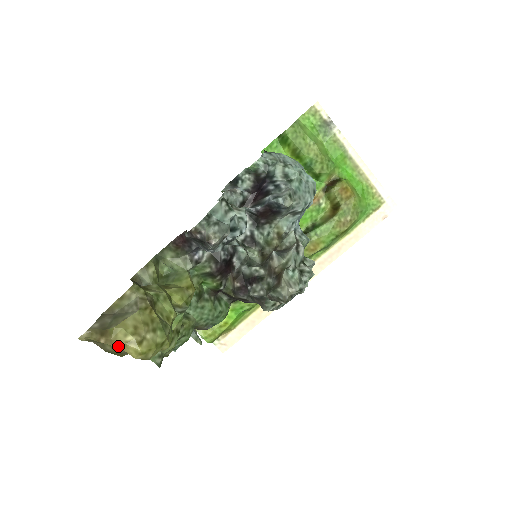
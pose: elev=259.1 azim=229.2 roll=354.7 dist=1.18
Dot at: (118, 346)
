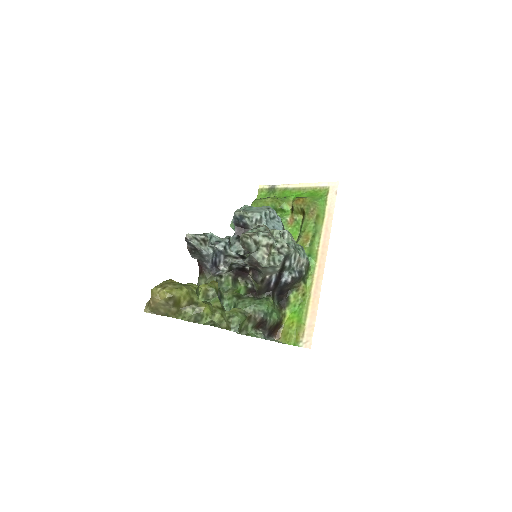
Dot at: (156, 297)
